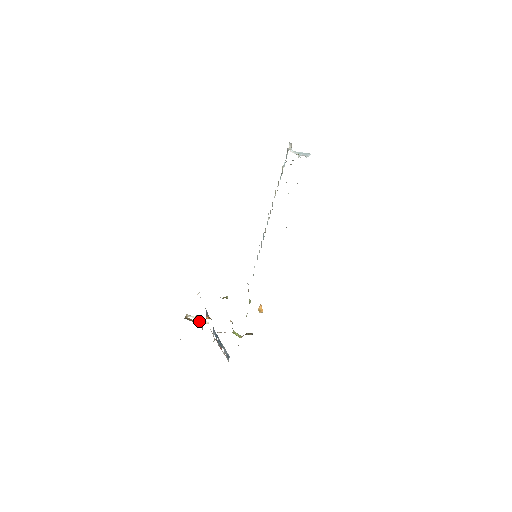
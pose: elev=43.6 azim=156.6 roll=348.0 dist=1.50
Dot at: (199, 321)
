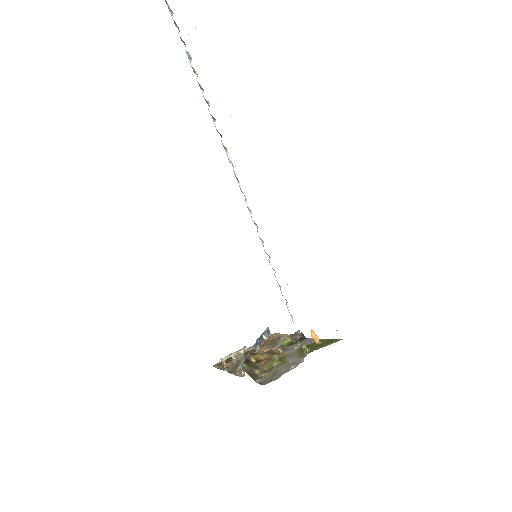
Dot at: (238, 356)
